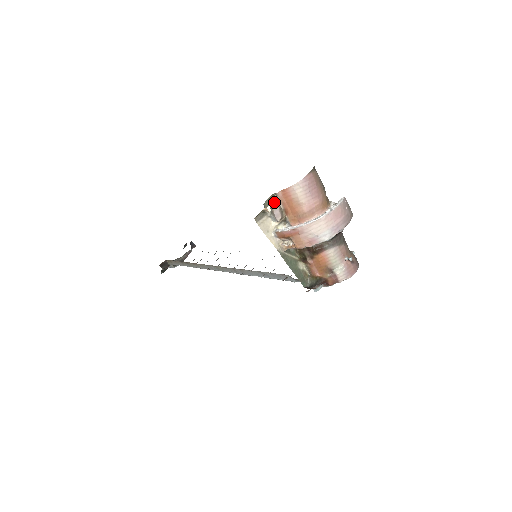
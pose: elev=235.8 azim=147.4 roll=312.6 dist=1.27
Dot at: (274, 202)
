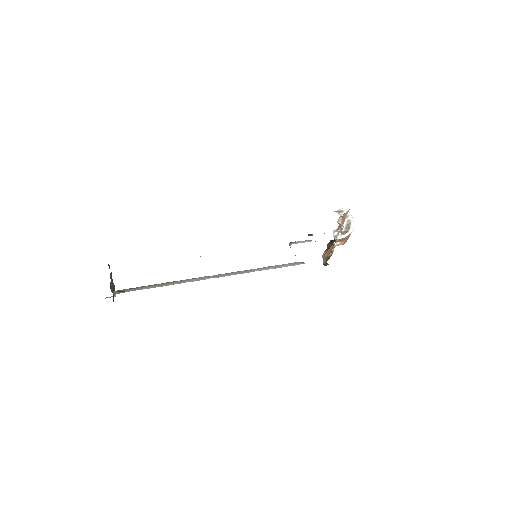
Dot at: (338, 221)
